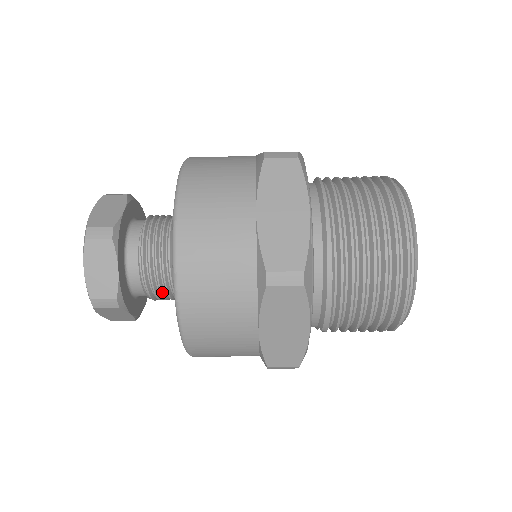
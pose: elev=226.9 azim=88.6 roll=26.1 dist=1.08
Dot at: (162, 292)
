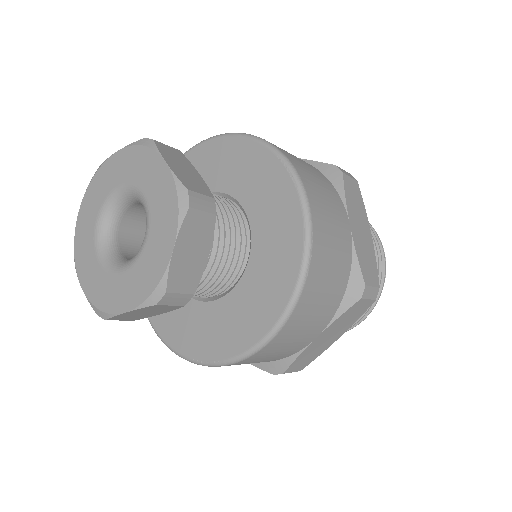
Dot at: occluded
